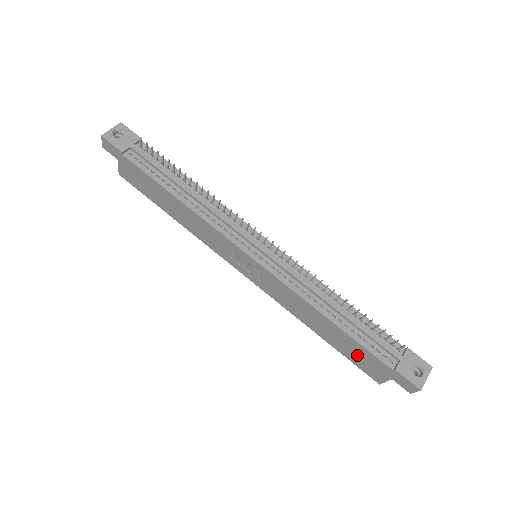
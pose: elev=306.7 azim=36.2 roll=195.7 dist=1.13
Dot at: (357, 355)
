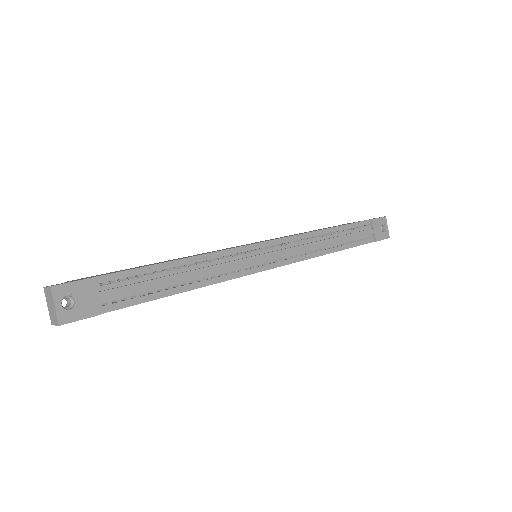
Dot at: occluded
